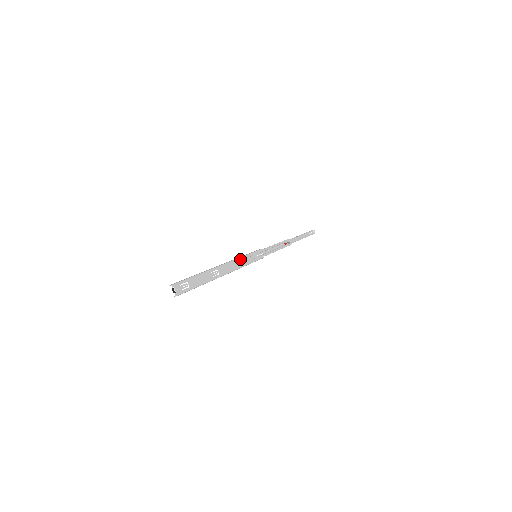
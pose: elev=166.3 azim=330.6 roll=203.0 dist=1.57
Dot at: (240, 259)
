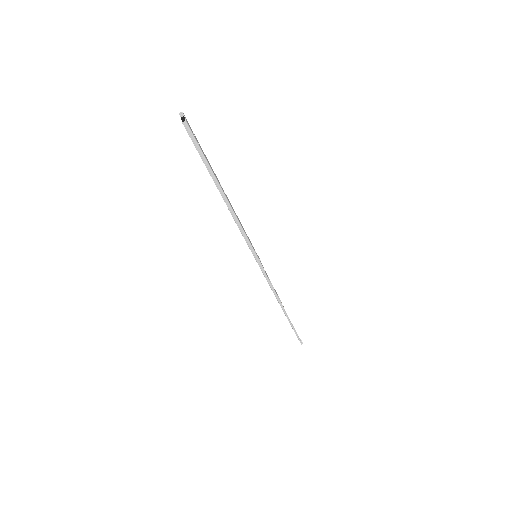
Dot at: (243, 228)
